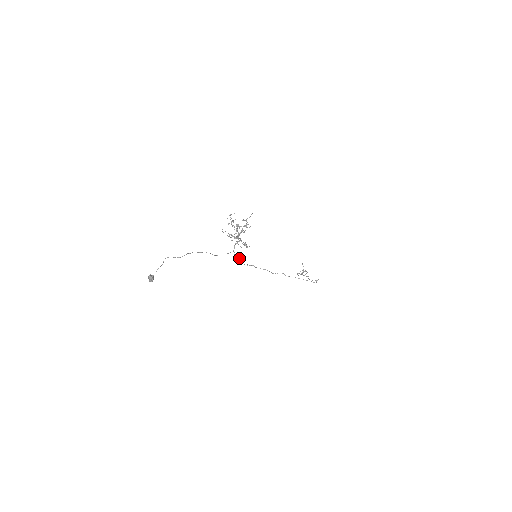
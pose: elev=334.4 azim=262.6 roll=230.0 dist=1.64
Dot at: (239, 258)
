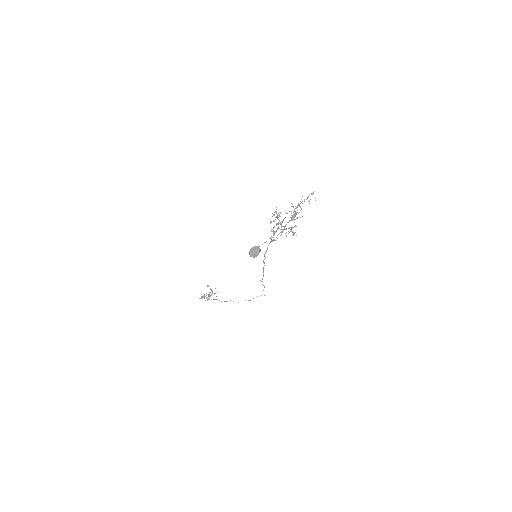
Dot at: occluded
